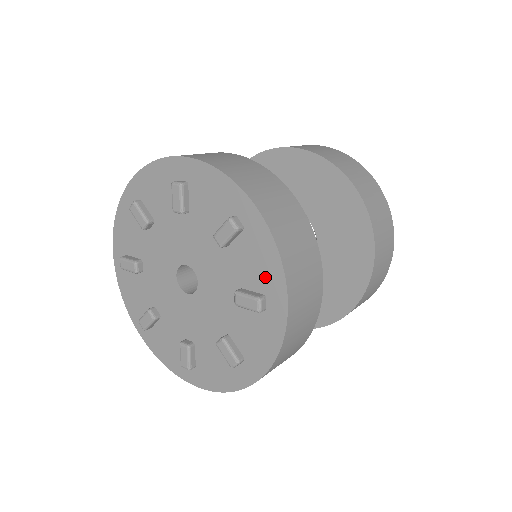
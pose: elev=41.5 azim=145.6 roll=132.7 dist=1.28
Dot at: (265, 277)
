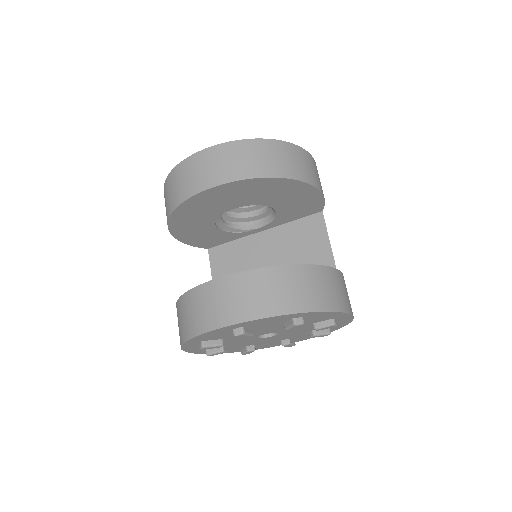
Dot at: (280, 320)
